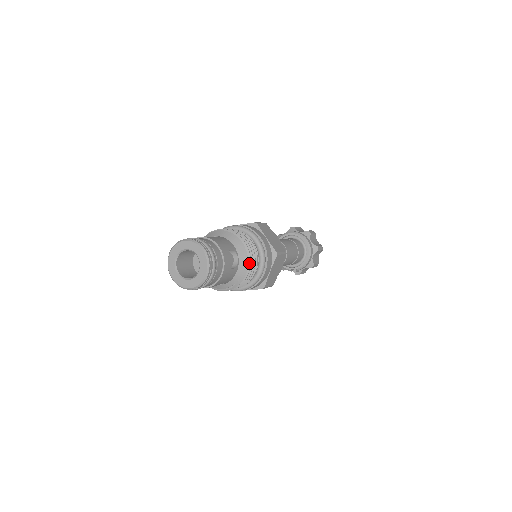
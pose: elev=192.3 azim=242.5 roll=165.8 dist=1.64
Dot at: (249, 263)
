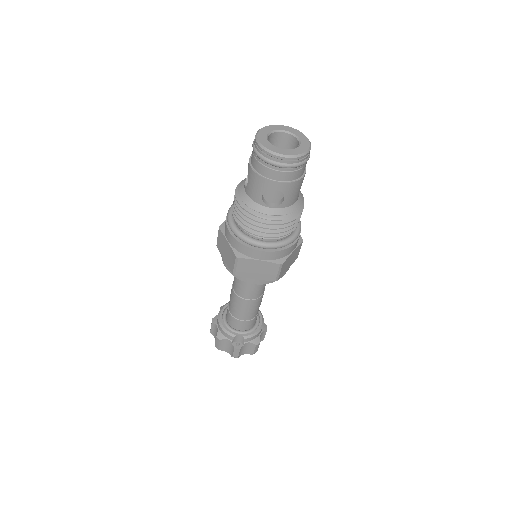
Dot at: (302, 208)
